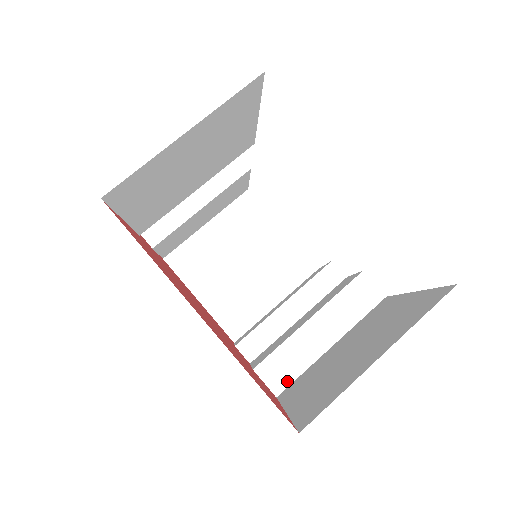
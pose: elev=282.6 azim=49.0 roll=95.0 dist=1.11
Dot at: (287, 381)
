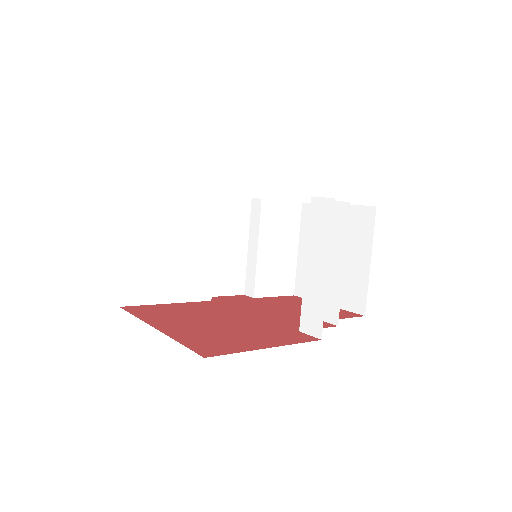
Dot at: (320, 322)
